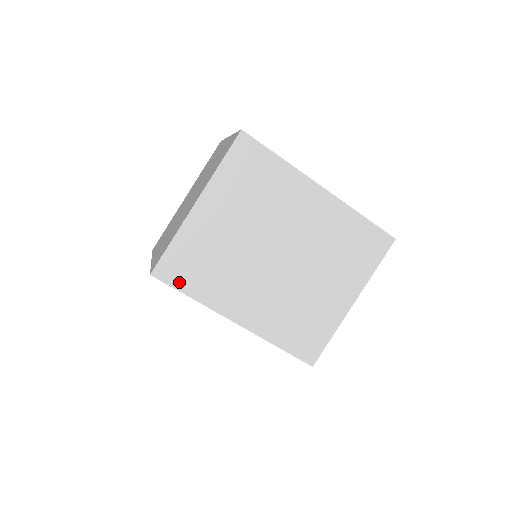
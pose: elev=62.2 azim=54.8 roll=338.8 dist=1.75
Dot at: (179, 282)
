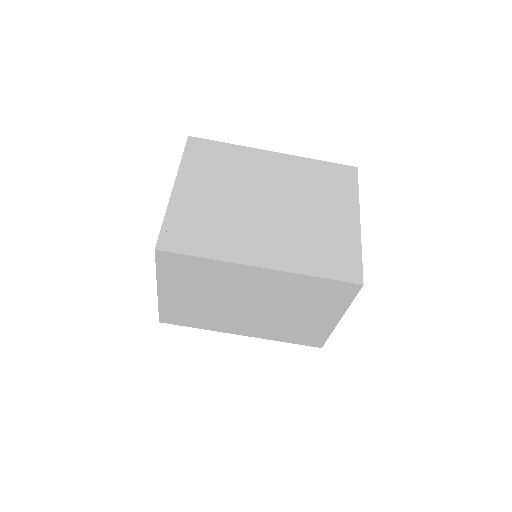
Dot at: (186, 248)
